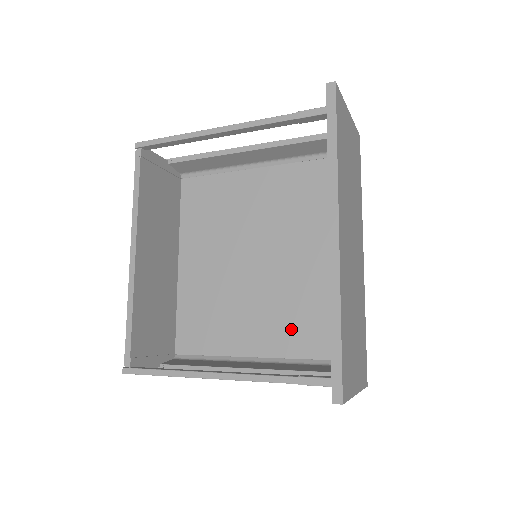
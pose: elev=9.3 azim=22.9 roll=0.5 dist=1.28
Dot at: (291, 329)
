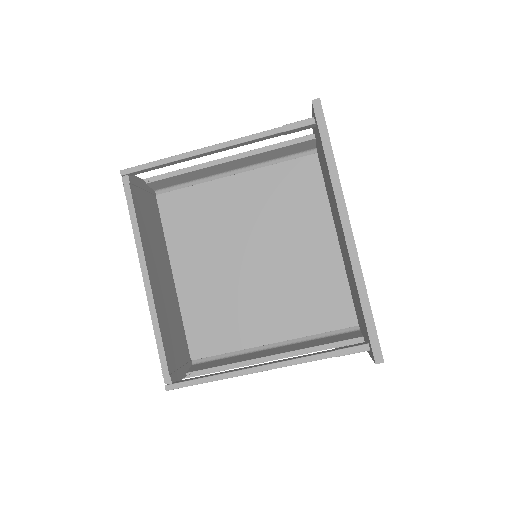
Dot at: (297, 312)
